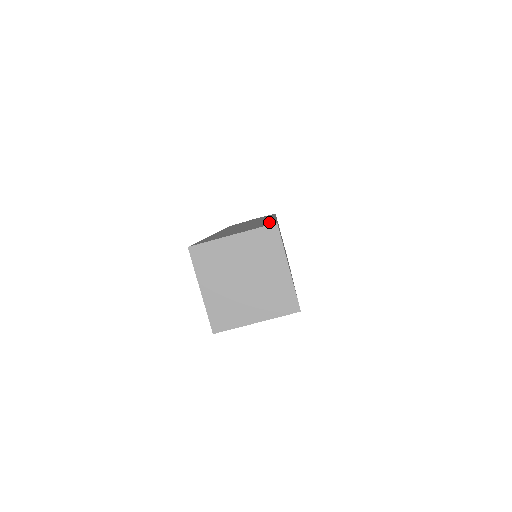
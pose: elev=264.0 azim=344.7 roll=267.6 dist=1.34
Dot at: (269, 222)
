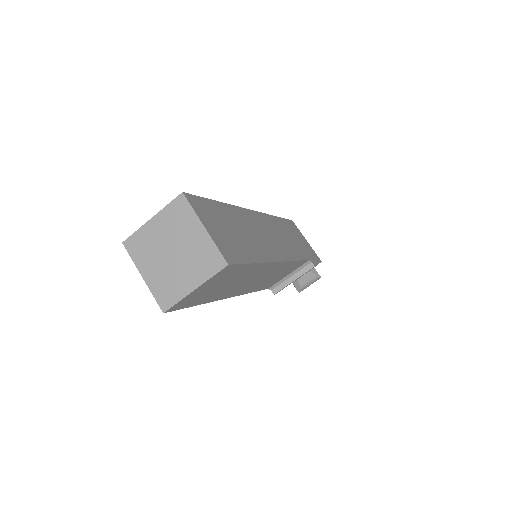
Dot at: occluded
